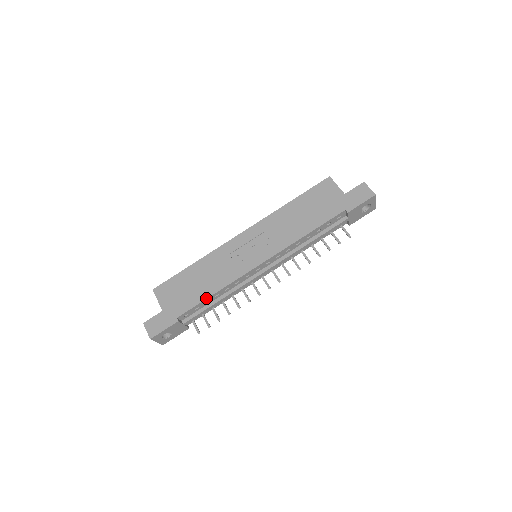
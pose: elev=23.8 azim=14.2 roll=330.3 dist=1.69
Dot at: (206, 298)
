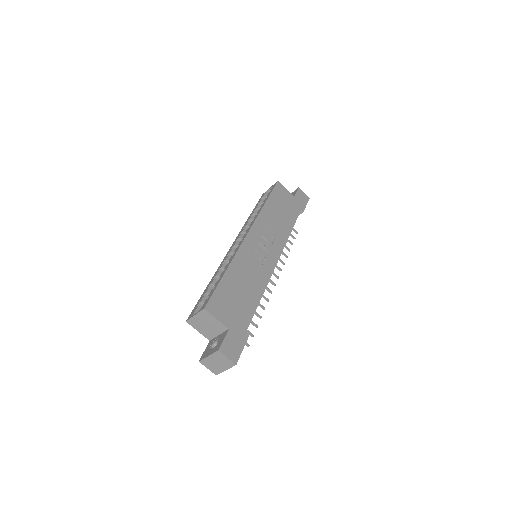
Dot at: (258, 303)
